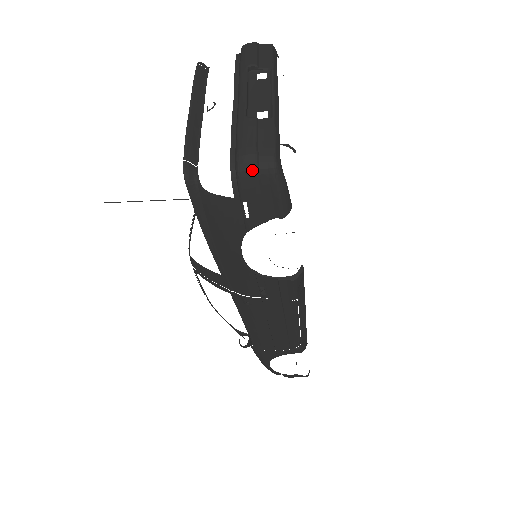
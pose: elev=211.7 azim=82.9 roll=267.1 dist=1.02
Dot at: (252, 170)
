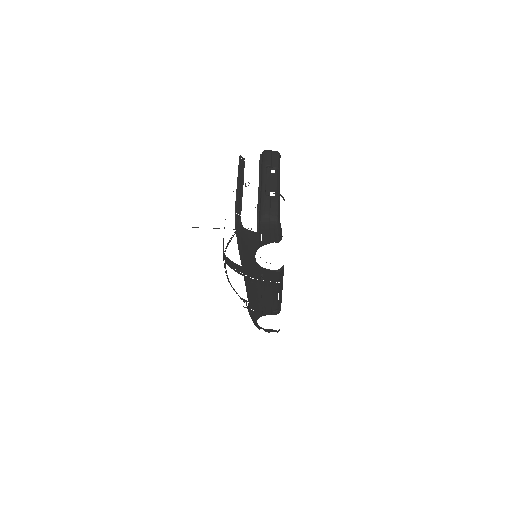
Dot at: (267, 221)
